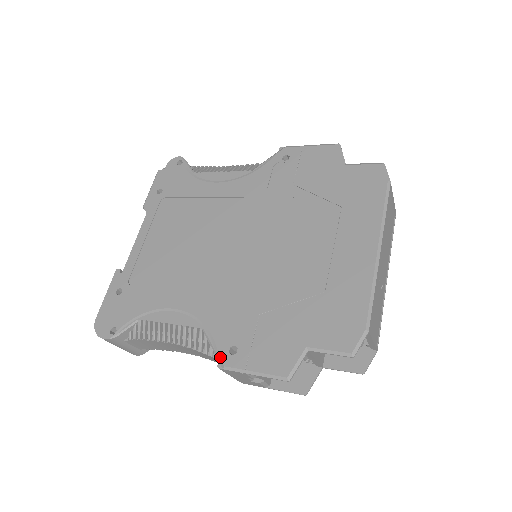
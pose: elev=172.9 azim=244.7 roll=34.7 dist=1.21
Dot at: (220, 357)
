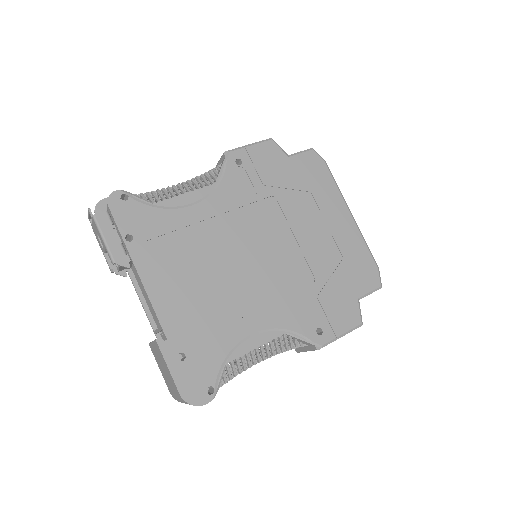
Dot at: (315, 342)
